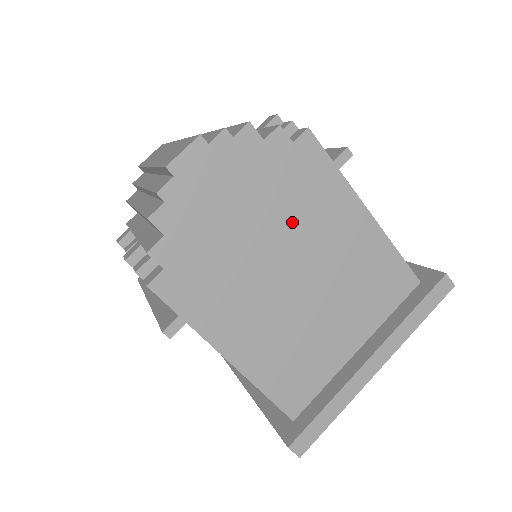
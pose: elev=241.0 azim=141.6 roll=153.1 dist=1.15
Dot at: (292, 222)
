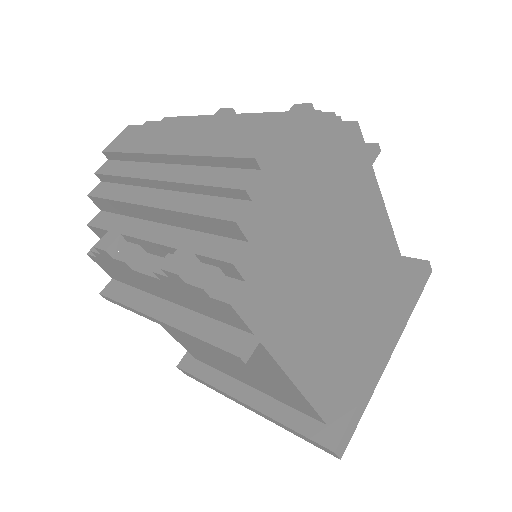
Dot at: (340, 220)
